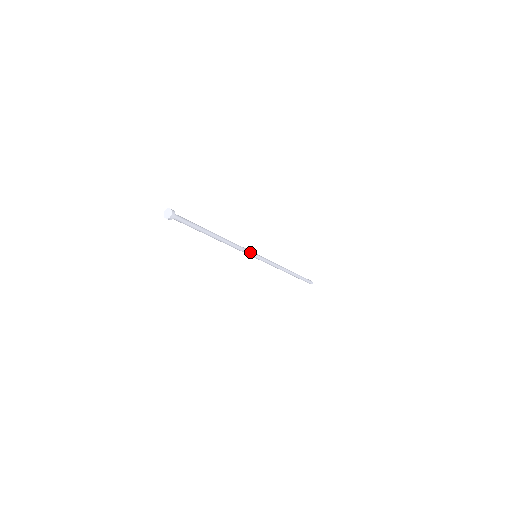
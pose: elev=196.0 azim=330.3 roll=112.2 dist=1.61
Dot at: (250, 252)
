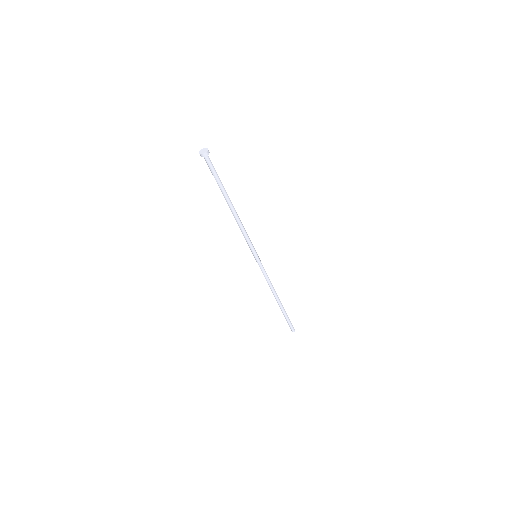
Dot at: (252, 247)
